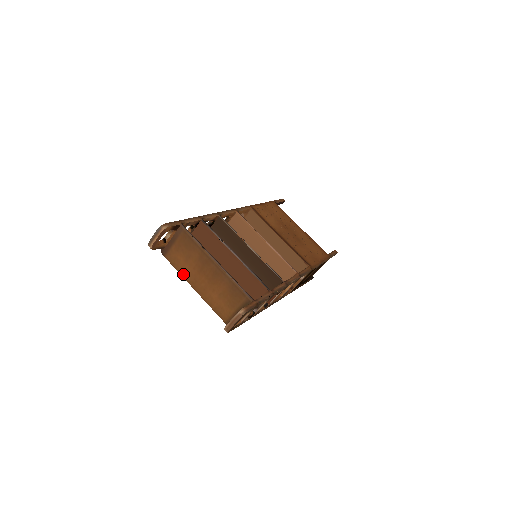
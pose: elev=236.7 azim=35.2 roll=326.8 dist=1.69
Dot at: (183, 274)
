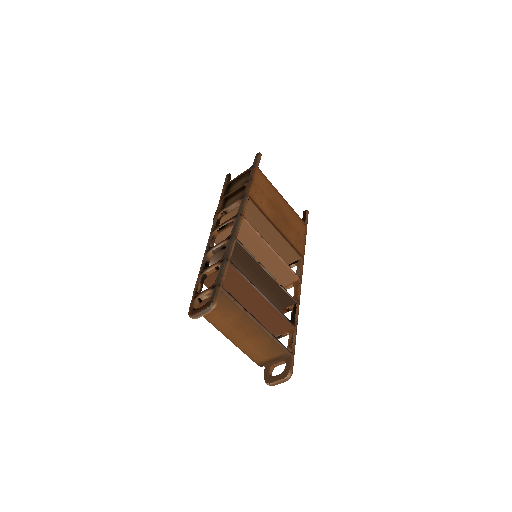
Dot at: (216, 326)
